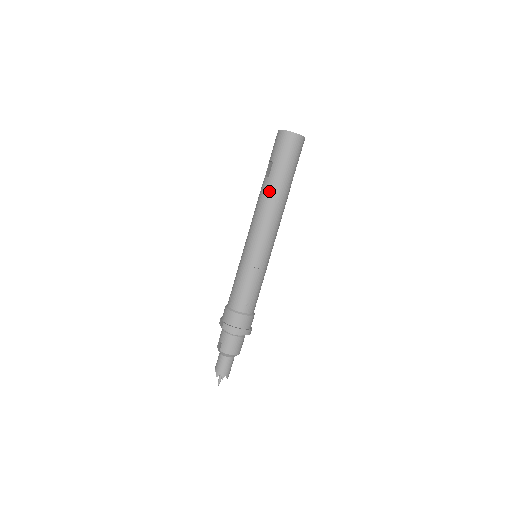
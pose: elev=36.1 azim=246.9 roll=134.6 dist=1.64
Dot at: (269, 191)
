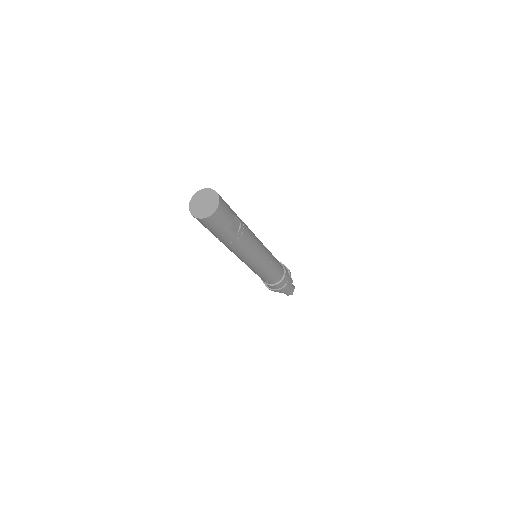
Dot at: (220, 241)
